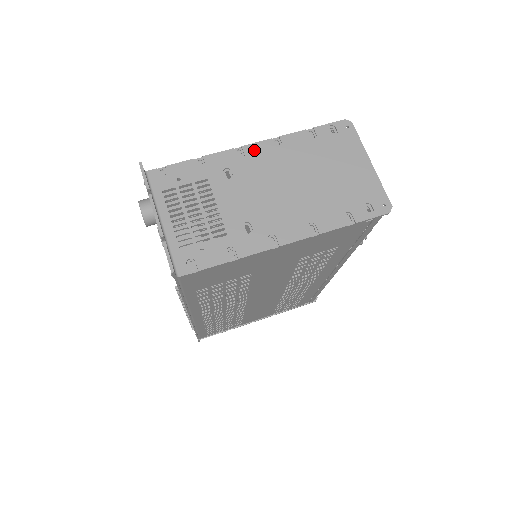
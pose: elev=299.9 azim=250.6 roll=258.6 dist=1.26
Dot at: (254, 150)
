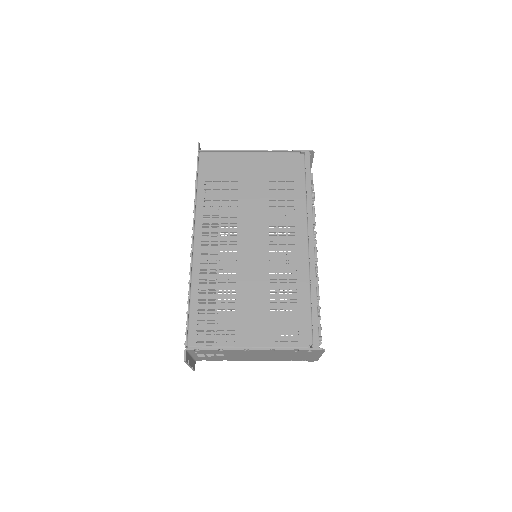
Dot at: occluded
